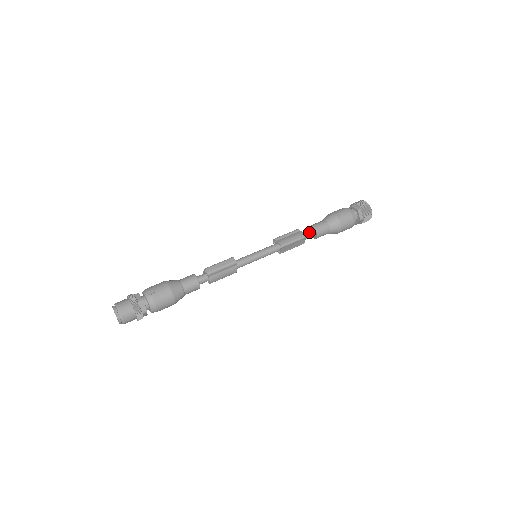
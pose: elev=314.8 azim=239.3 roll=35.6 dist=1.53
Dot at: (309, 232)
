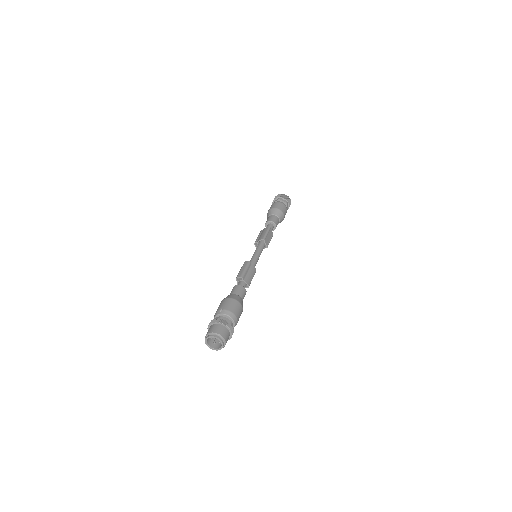
Dot at: (268, 226)
